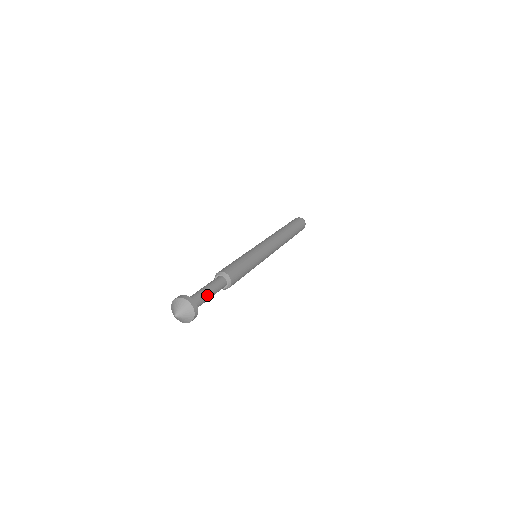
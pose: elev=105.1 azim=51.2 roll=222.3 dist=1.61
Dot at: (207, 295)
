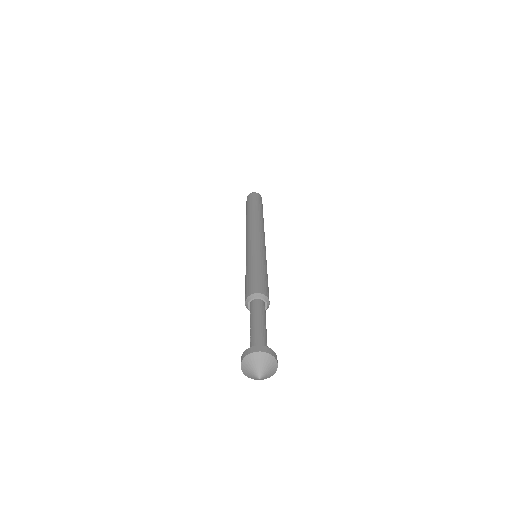
Dot at: (265, 331)
